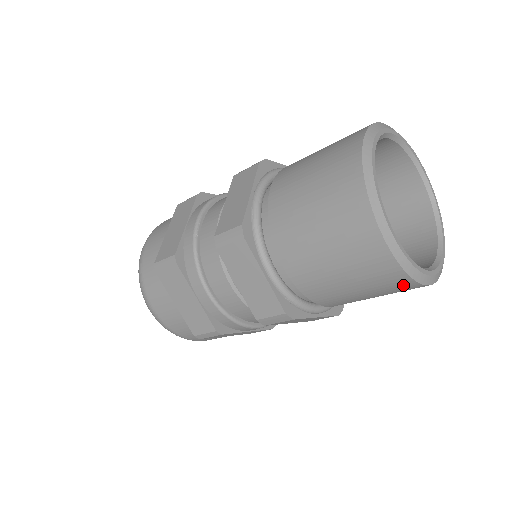
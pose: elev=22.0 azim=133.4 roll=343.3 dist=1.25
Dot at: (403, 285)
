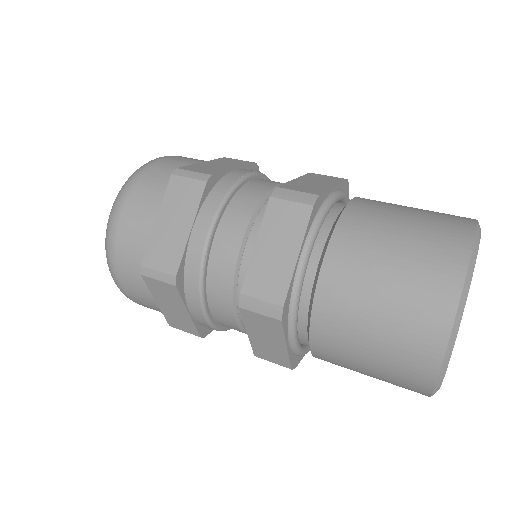
Dot at: occluded
